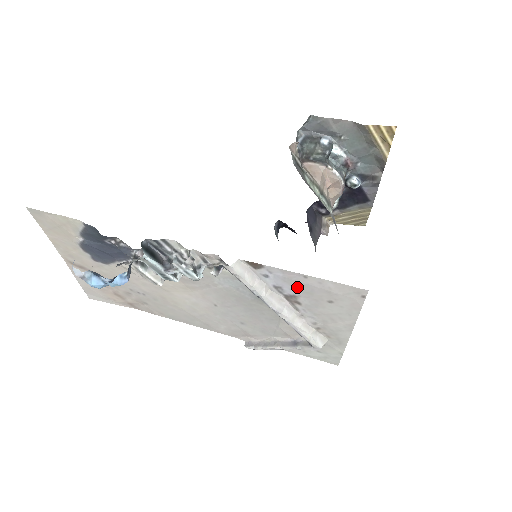
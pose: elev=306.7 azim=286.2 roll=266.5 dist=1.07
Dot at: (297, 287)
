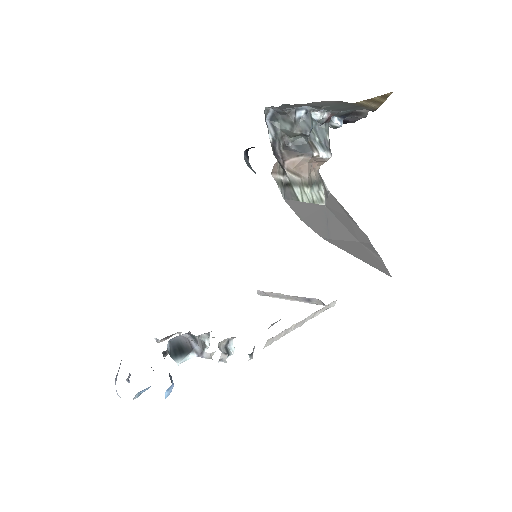
Dot at: occluded
